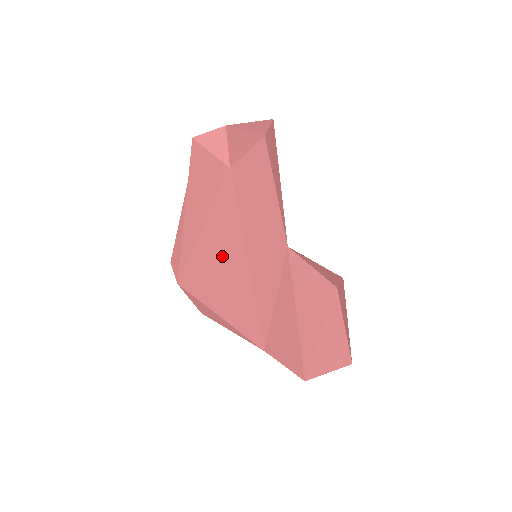
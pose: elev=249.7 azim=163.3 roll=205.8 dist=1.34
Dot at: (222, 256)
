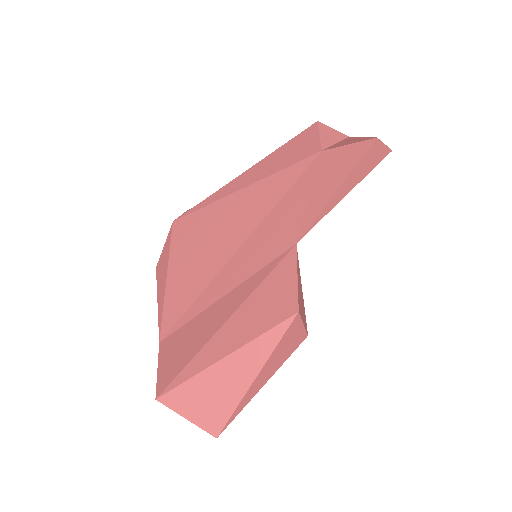
Dot at: (234, 220)
